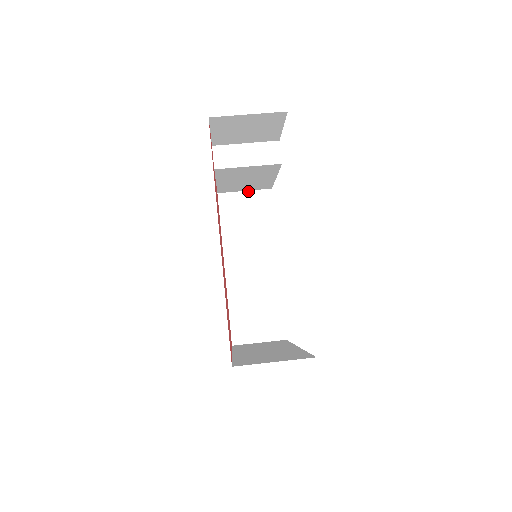
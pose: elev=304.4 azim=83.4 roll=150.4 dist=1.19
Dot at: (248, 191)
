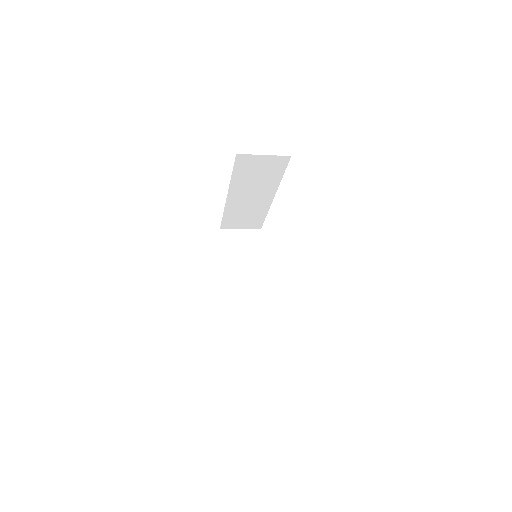
Dot at: occluded
